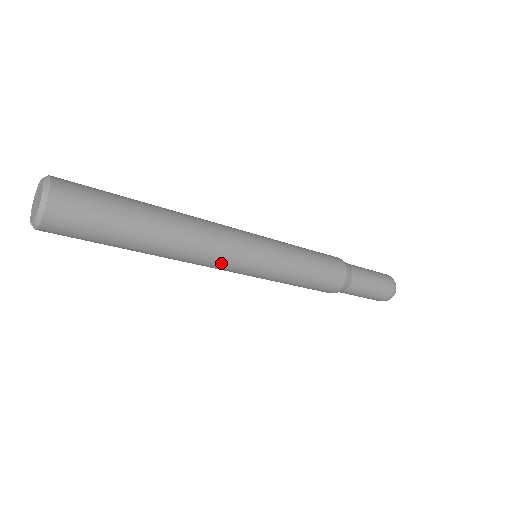
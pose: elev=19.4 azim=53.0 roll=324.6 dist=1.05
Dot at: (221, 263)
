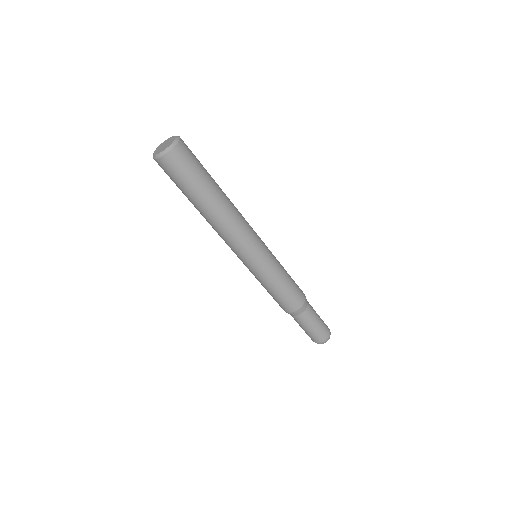
Dot at: (240, 241)
